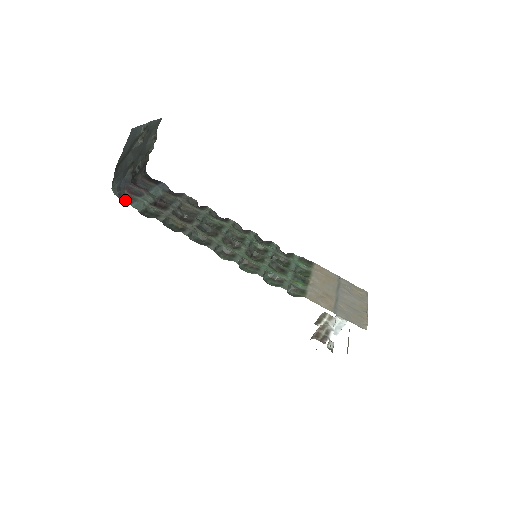
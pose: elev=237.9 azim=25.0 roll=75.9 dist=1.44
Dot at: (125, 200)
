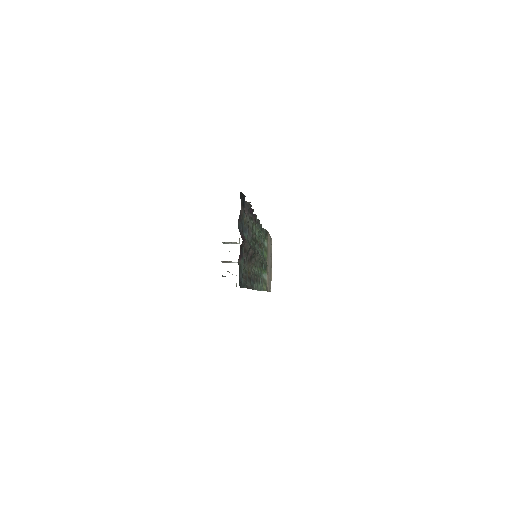
Dot at: (240, 281)
